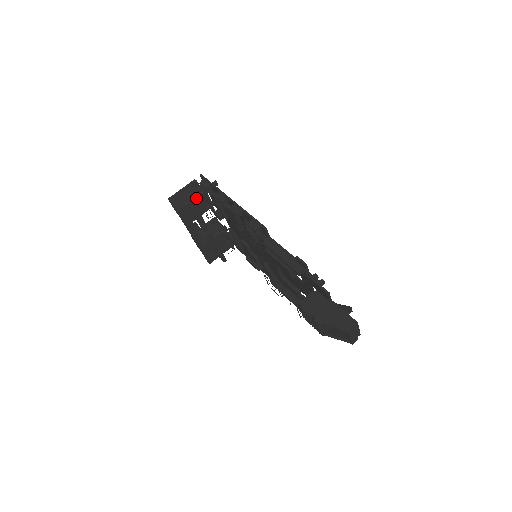
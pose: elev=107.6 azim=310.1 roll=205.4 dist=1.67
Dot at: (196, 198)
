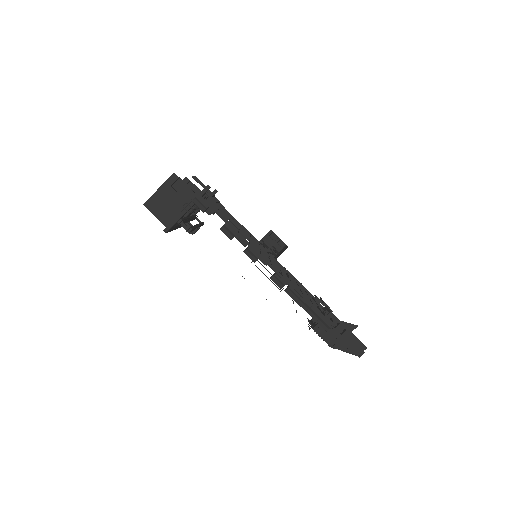
Dot at: (186, 212)
